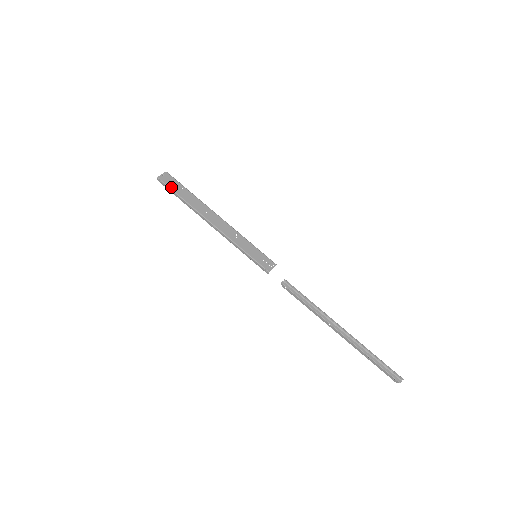
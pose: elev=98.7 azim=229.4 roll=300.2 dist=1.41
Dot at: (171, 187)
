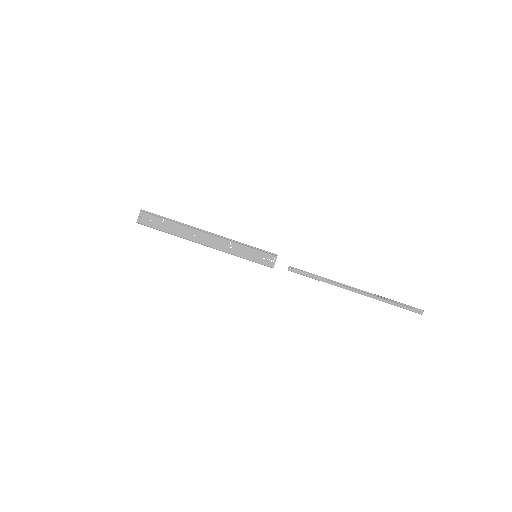
Dot at: (153, 226)
